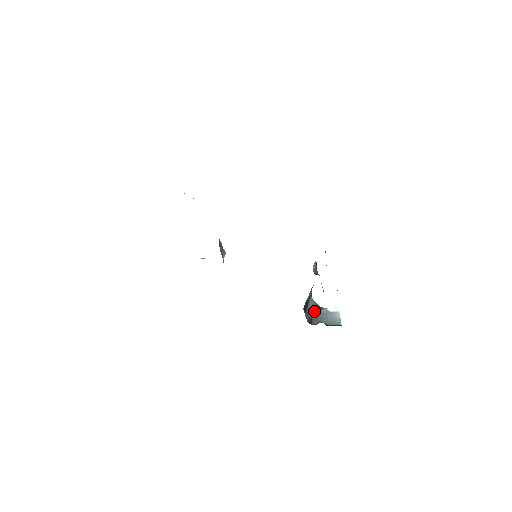
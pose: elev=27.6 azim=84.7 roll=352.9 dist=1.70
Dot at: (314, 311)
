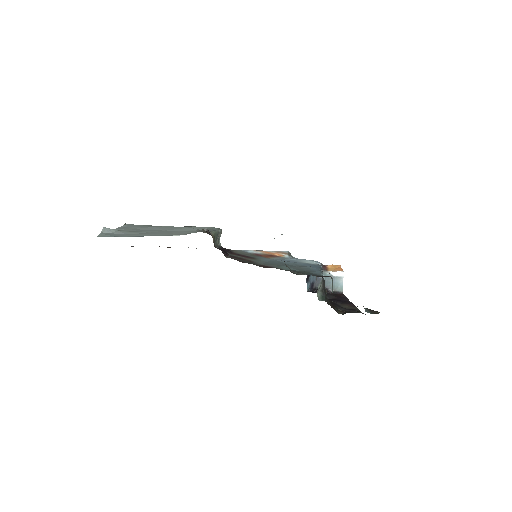
Dot at: occluded
